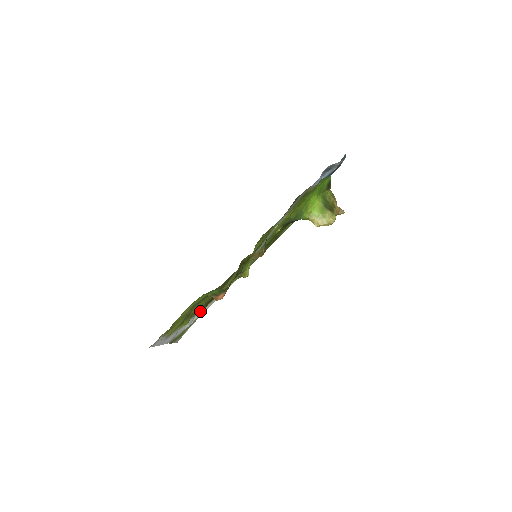
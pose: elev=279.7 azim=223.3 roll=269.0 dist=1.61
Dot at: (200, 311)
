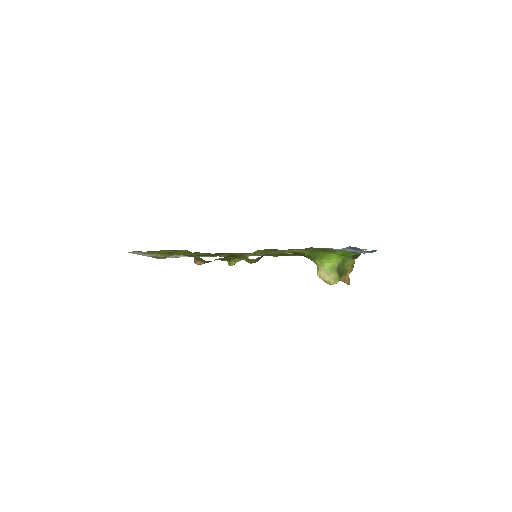
Dot at: (186, 255)
